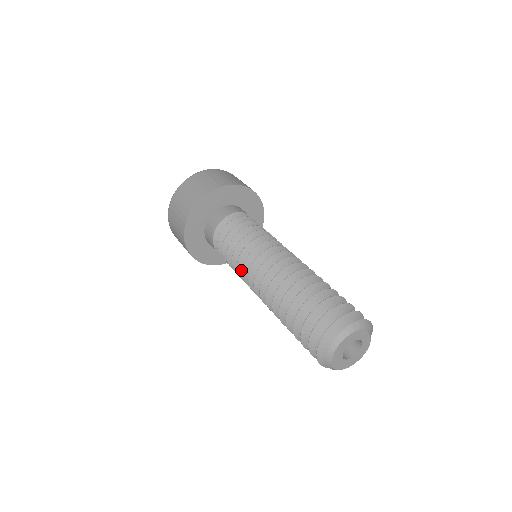
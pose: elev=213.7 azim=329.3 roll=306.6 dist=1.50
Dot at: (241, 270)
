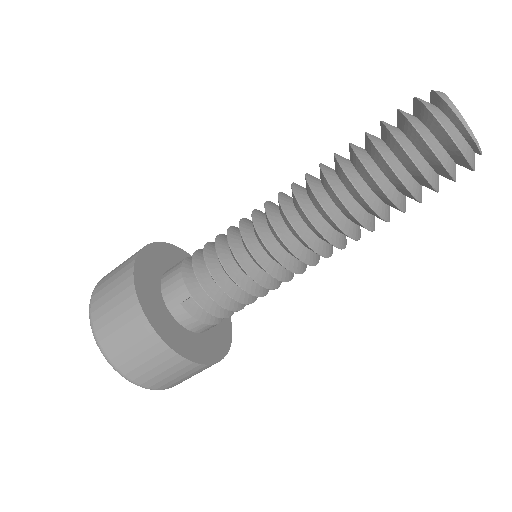
Dot at: (248, 238)
